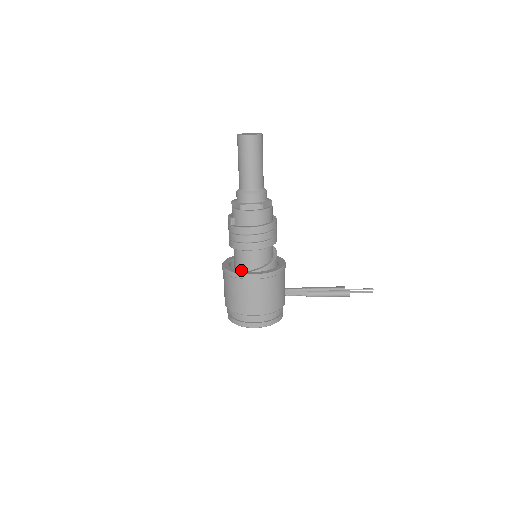
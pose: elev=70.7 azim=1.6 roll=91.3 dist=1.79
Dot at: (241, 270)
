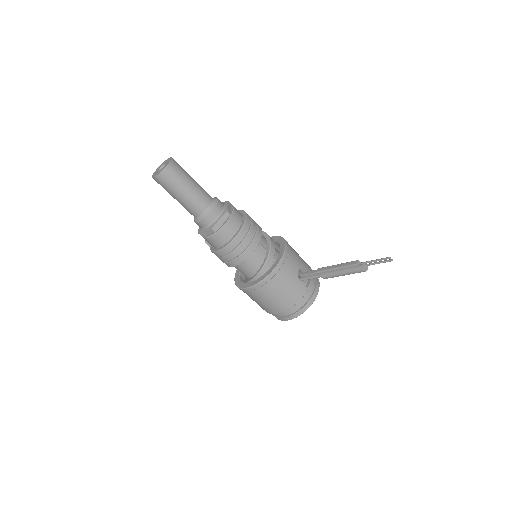
Dot at: (246, 277)
